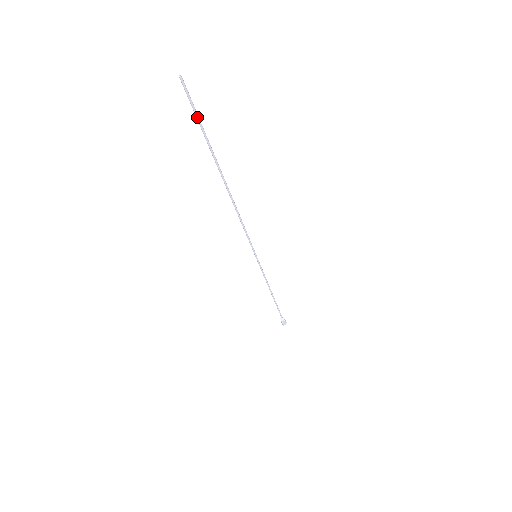
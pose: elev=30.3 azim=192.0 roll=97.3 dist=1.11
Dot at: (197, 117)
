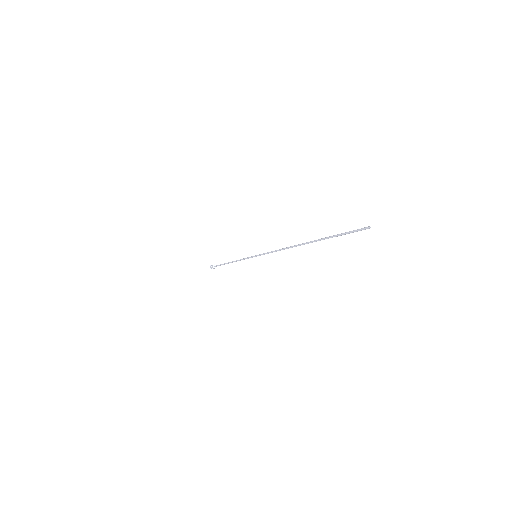
Dot at: (345, 234)
